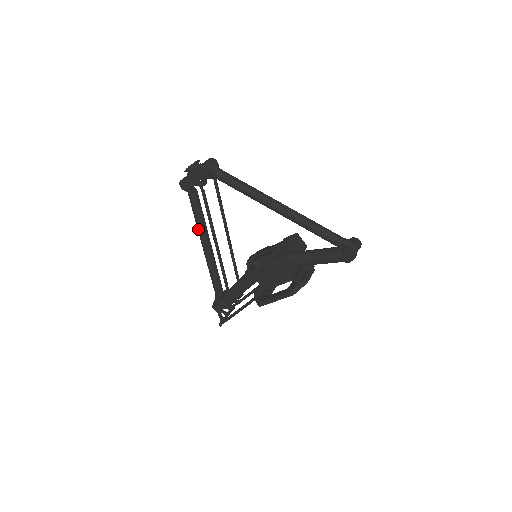
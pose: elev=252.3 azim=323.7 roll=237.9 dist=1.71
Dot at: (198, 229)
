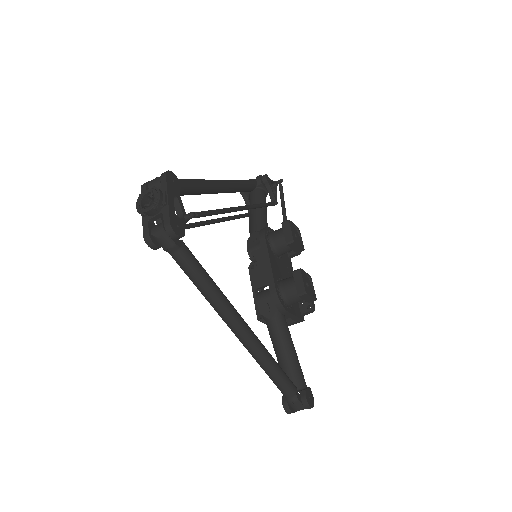
Dot at: occluded
